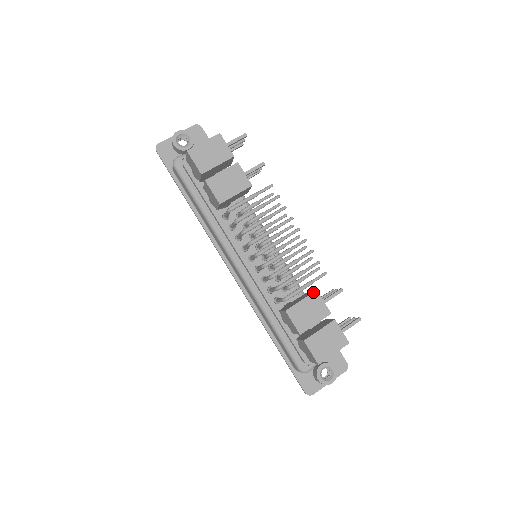
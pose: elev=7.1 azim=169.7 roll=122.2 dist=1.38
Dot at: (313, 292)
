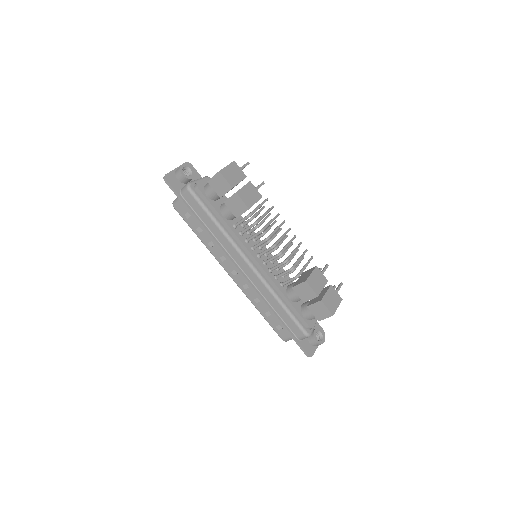
Dot at: (315, 267)
